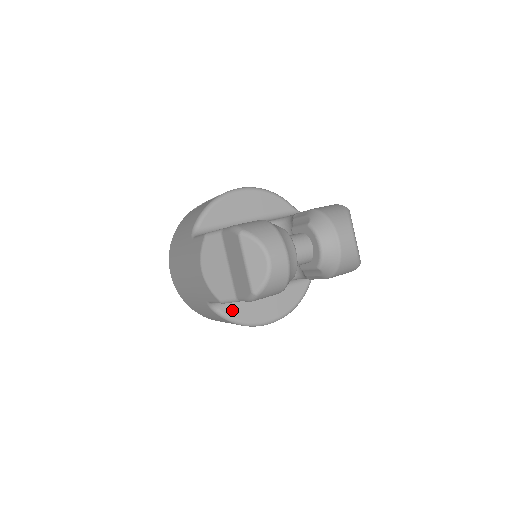
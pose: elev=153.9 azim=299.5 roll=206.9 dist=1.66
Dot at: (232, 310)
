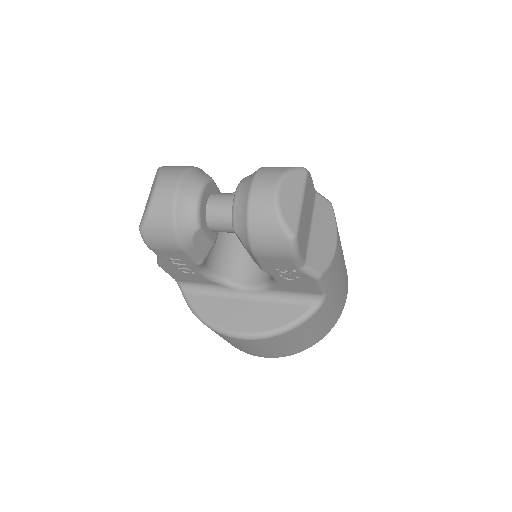
Dot at: (200, 302)
